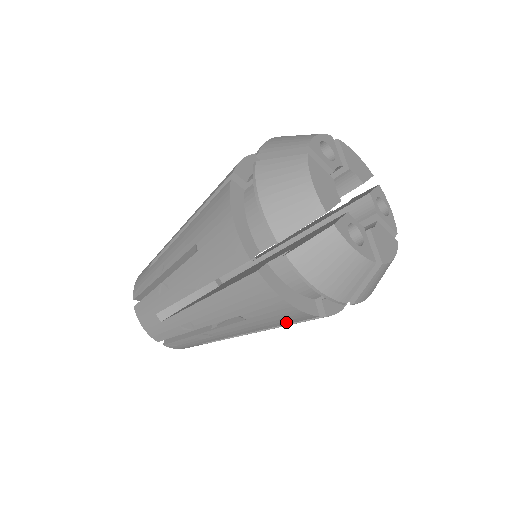
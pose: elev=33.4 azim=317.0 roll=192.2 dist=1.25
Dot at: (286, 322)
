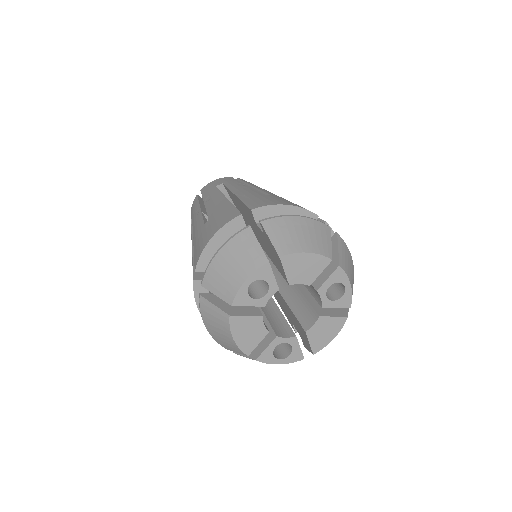
Dot at: occluded
